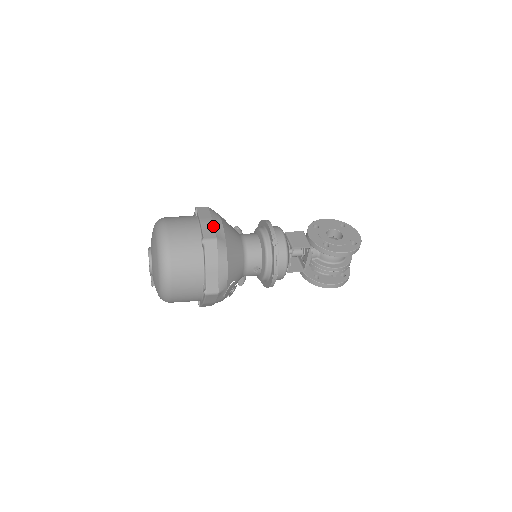
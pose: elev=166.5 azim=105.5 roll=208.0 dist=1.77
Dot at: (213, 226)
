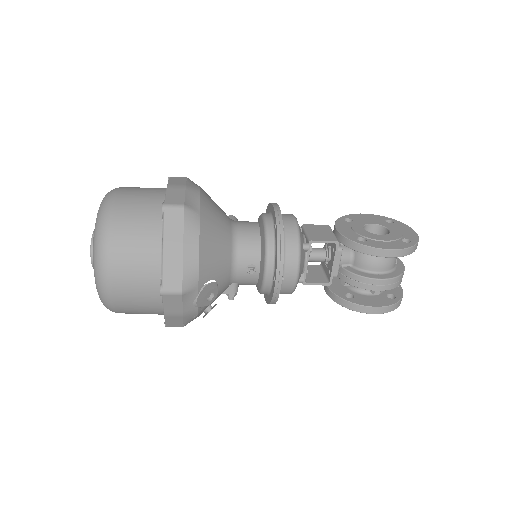
Dot at: (184, 192)
